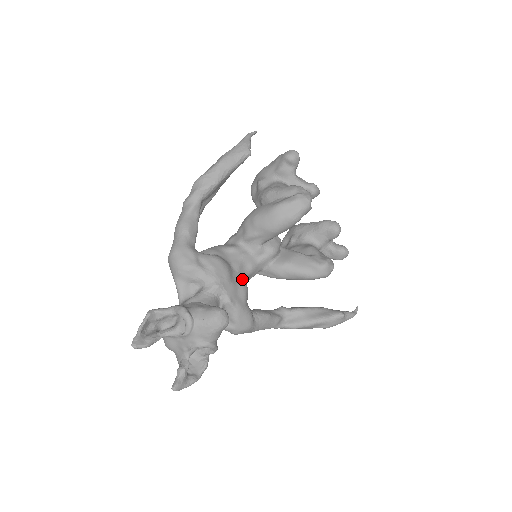
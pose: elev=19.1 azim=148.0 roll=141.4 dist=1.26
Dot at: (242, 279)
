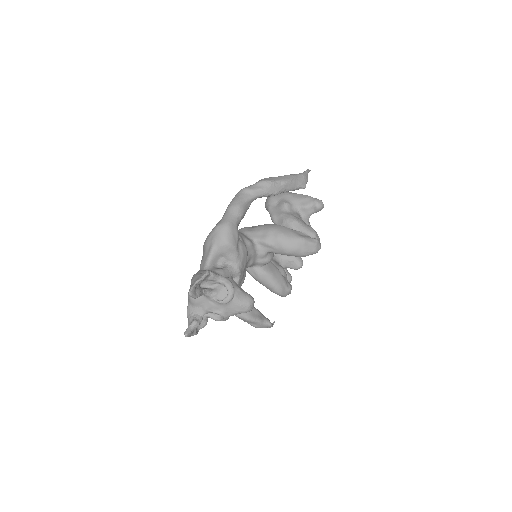
Dot at: occluded
